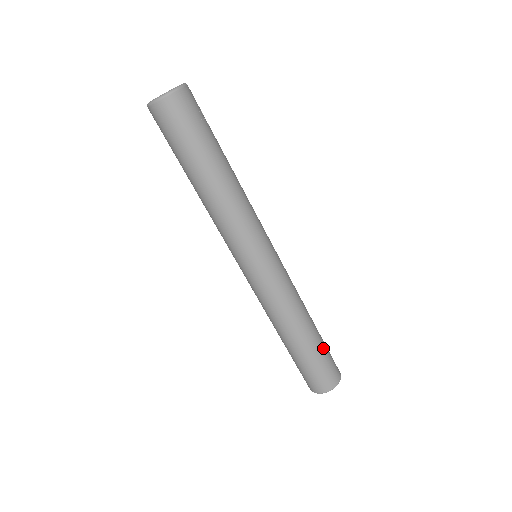
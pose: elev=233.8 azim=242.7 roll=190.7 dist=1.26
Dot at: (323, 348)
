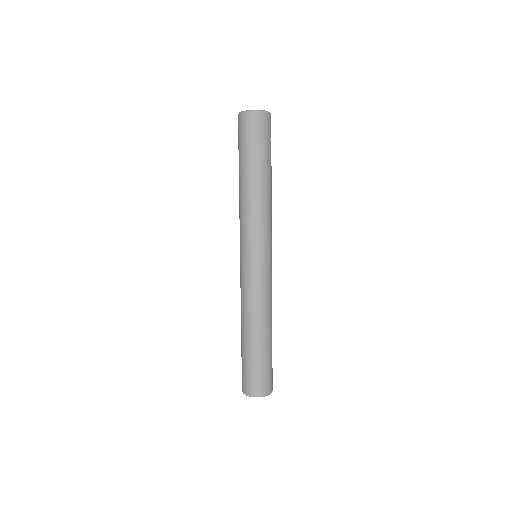
Dot at: (271, 356)
